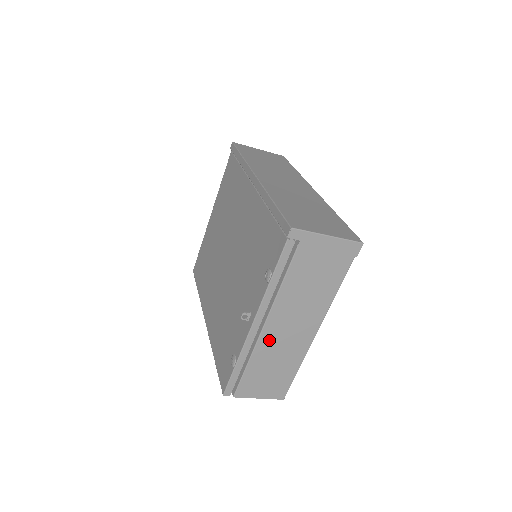
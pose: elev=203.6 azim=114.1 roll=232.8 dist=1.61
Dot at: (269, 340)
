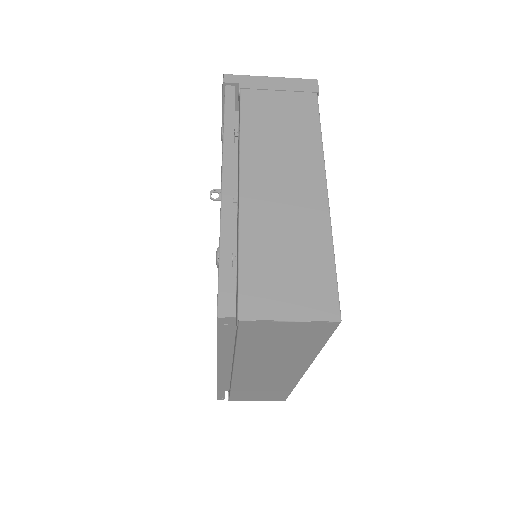
Dot at: (257, 205)
